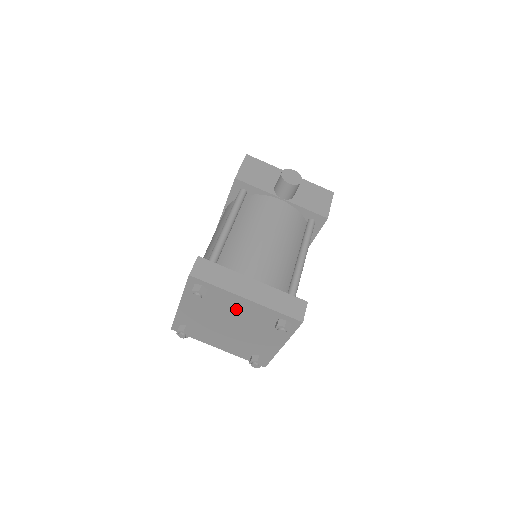
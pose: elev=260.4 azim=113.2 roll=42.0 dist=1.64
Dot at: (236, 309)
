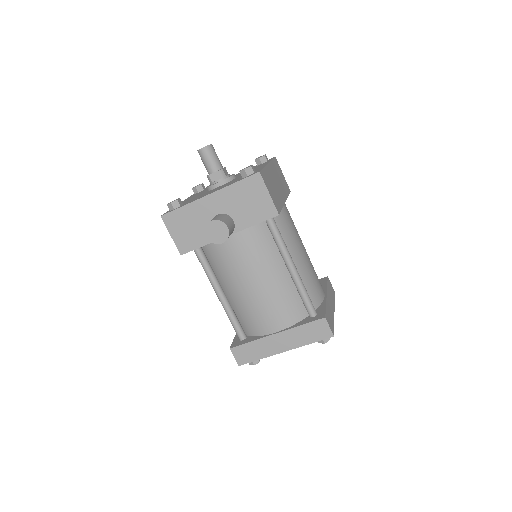
Dot at: occluded
